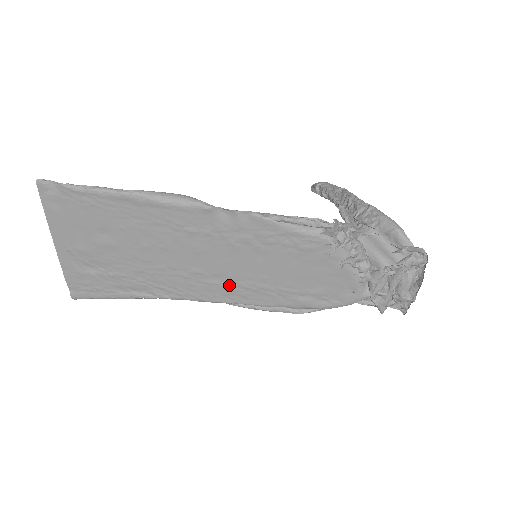
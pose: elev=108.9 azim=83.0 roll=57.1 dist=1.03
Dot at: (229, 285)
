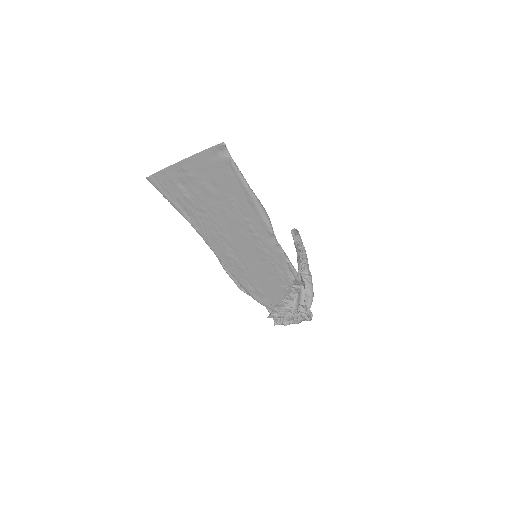
Dot at: (231, 254)
